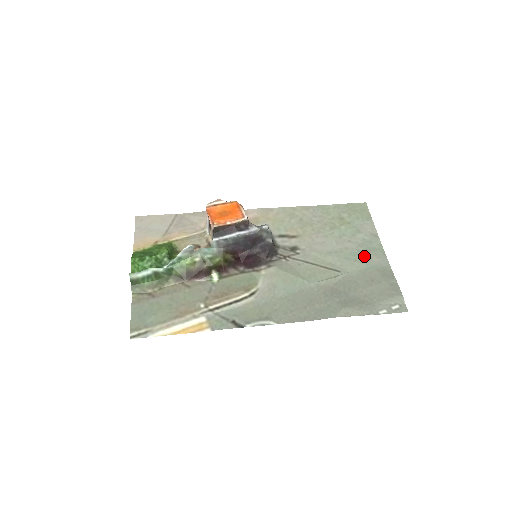
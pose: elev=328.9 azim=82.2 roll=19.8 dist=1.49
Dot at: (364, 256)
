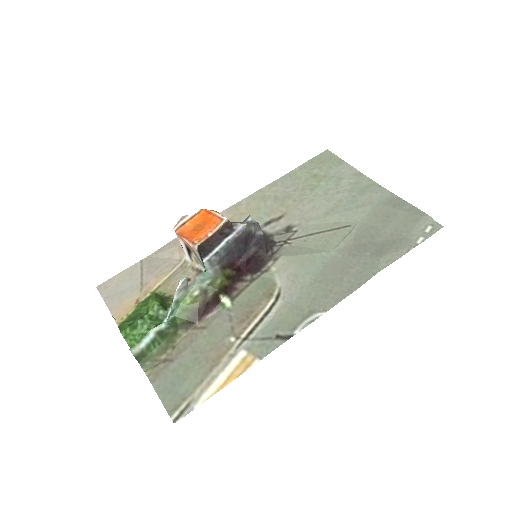
Dot at: (362, 198)
